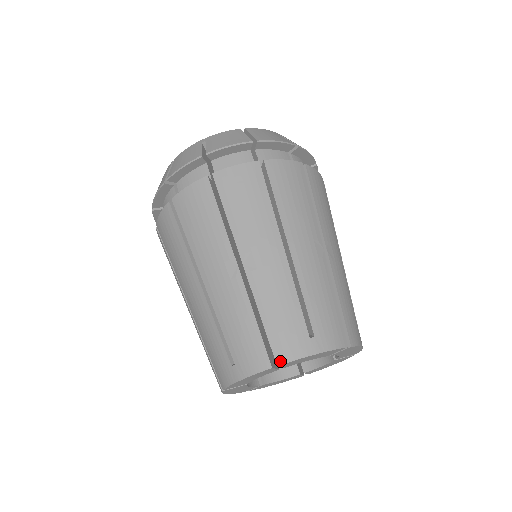
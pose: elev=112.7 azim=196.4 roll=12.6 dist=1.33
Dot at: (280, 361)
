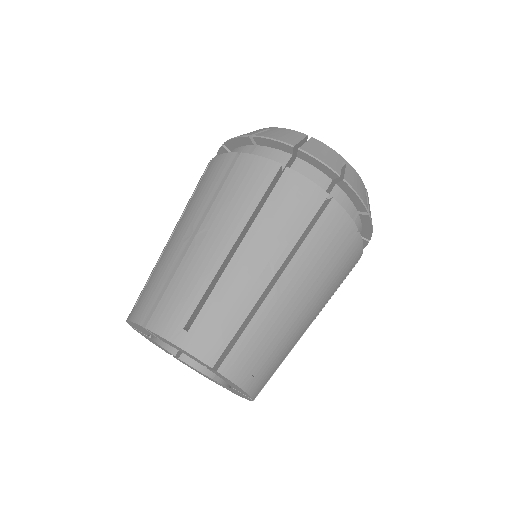
Dot at: (149, 326)
